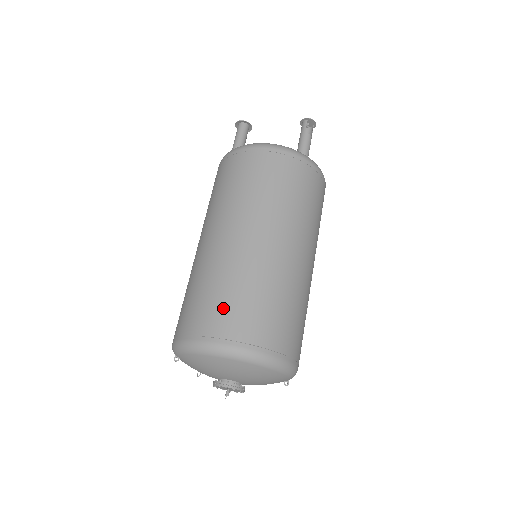
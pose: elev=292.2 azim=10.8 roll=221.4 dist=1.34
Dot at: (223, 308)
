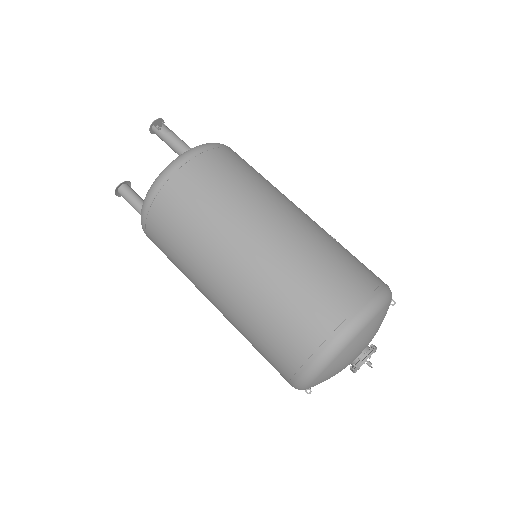
Dot at: (290, 327)
